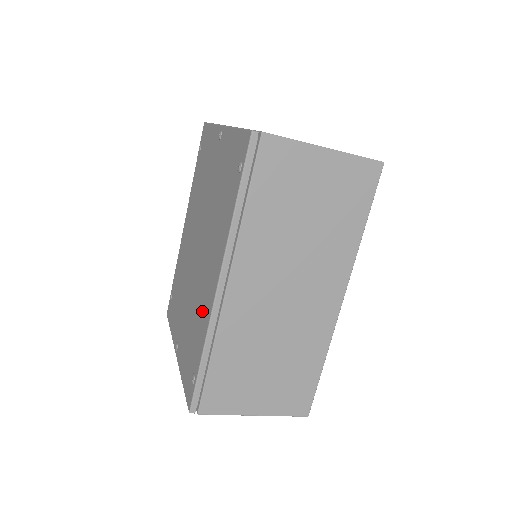
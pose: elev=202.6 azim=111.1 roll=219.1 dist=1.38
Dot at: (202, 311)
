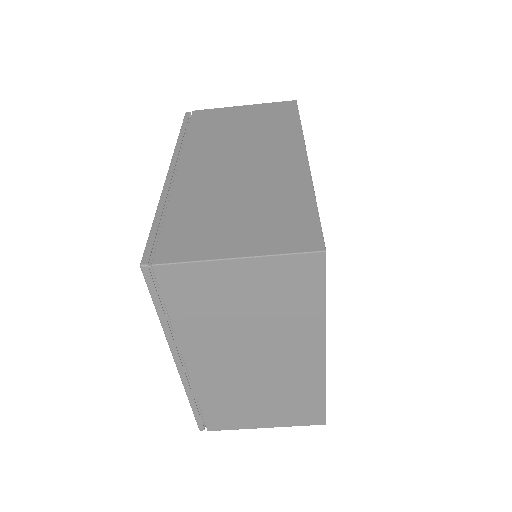
Dot at: occluded
